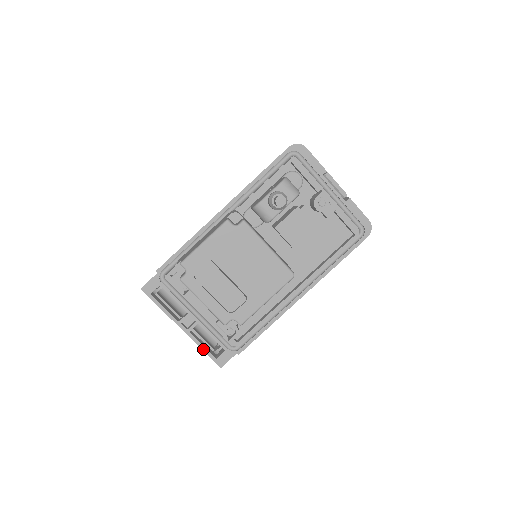
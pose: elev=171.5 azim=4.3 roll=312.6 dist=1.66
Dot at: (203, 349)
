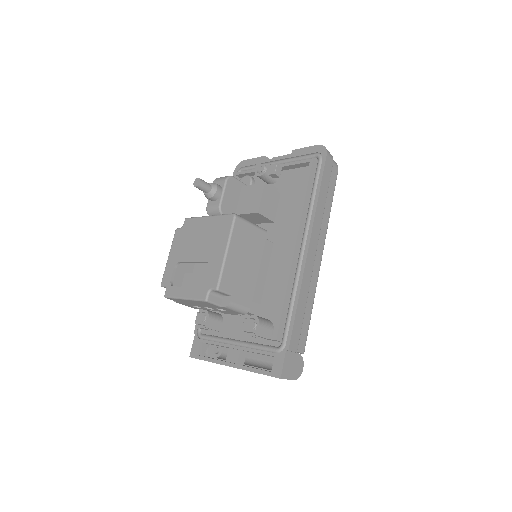
Dot at: (256, 371)
